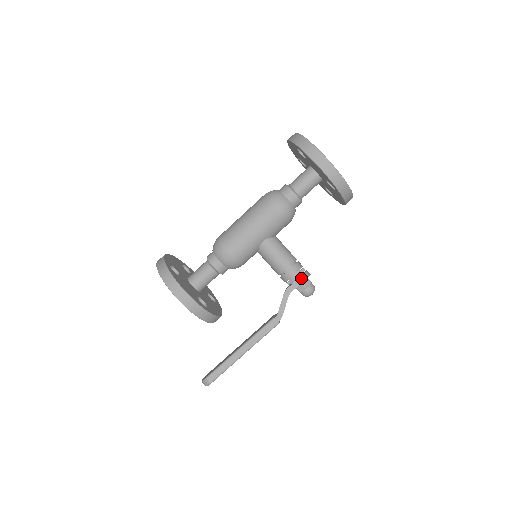
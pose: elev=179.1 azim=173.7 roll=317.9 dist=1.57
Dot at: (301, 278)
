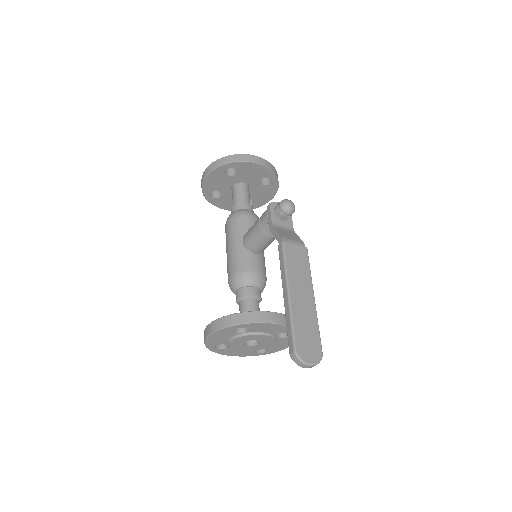
Dot at: (268, 210)
